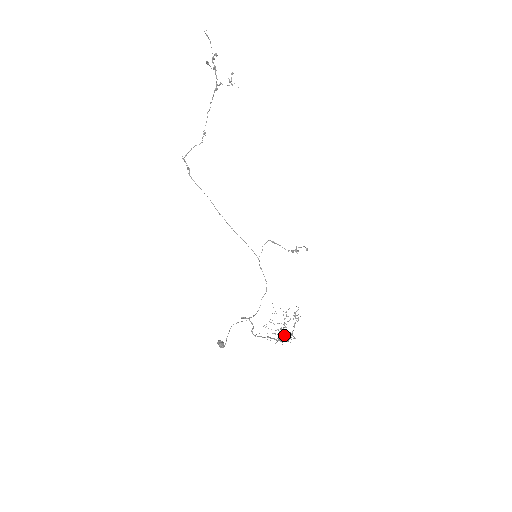
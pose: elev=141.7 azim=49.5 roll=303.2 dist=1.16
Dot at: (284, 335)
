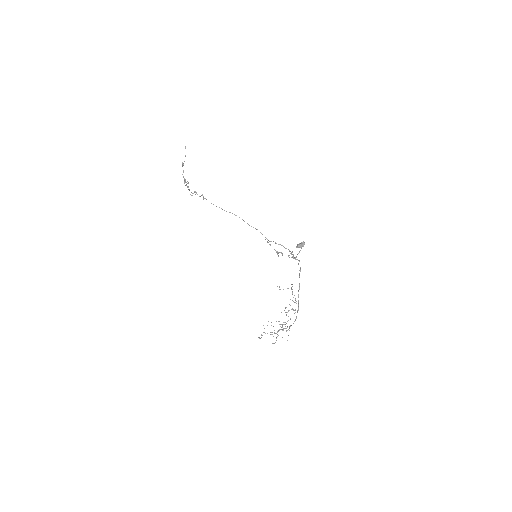
Dot at: occluded
